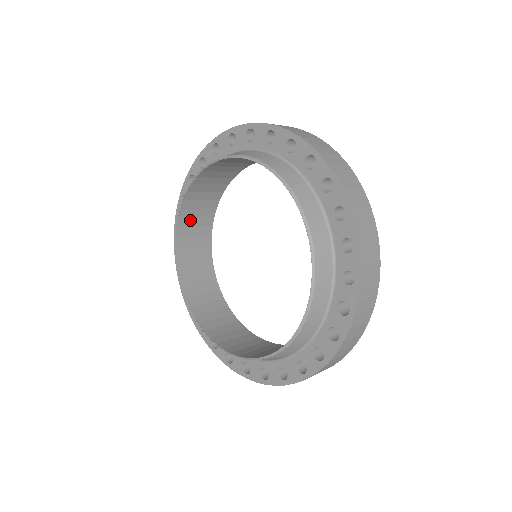
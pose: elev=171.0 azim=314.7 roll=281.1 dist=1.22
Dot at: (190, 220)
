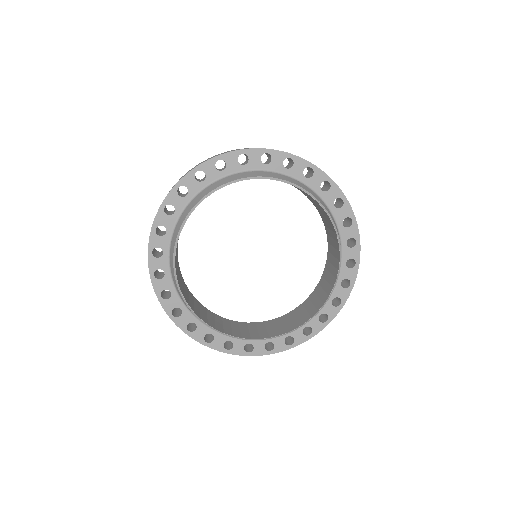
Dot at: occluded
